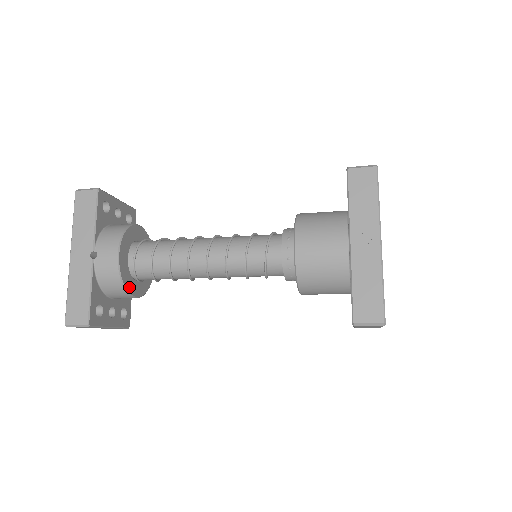
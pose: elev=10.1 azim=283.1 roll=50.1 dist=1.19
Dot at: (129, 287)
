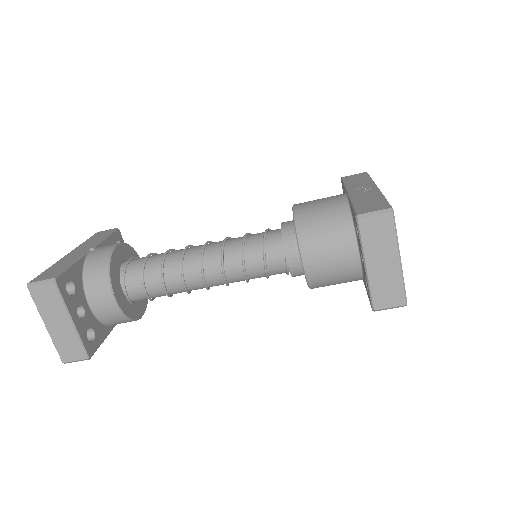
Dot at: (113, 280)
